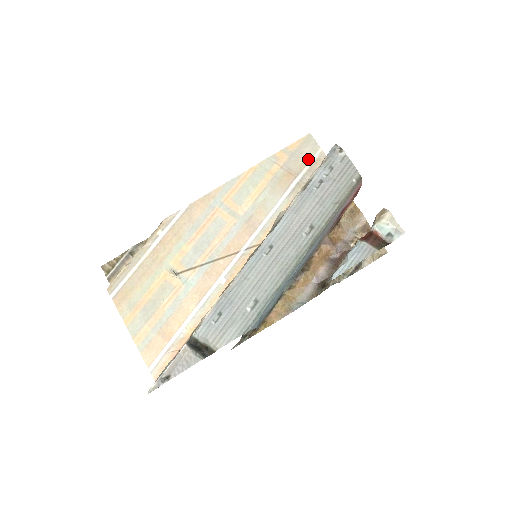
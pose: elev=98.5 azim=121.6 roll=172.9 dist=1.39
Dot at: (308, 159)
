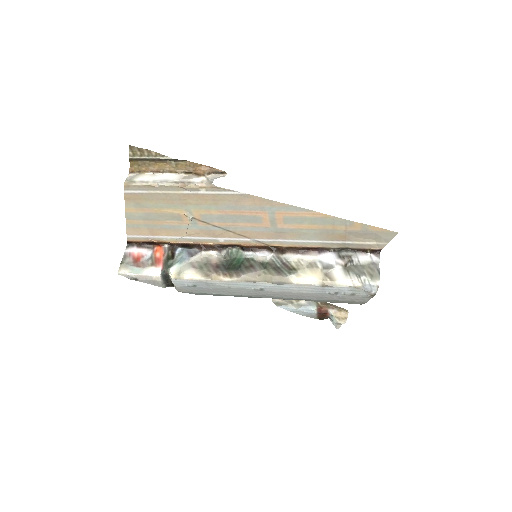
Dot at: (370, 240)
